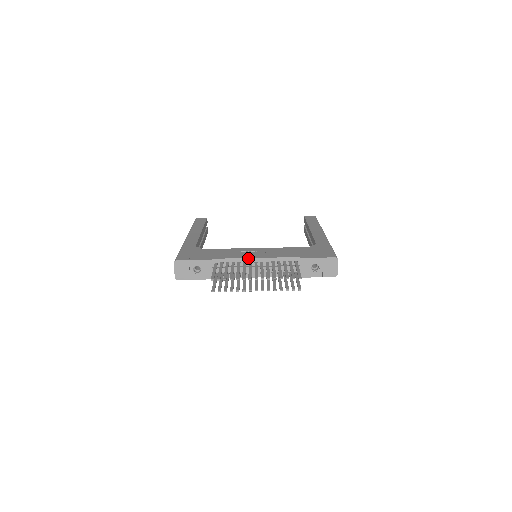
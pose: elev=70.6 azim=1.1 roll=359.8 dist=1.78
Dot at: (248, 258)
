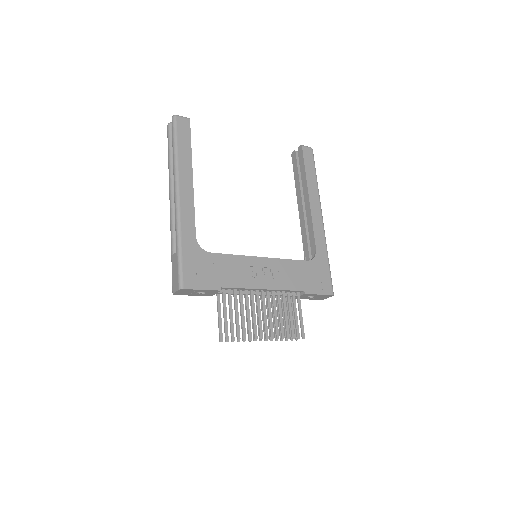
Dot at: (258, 289)
